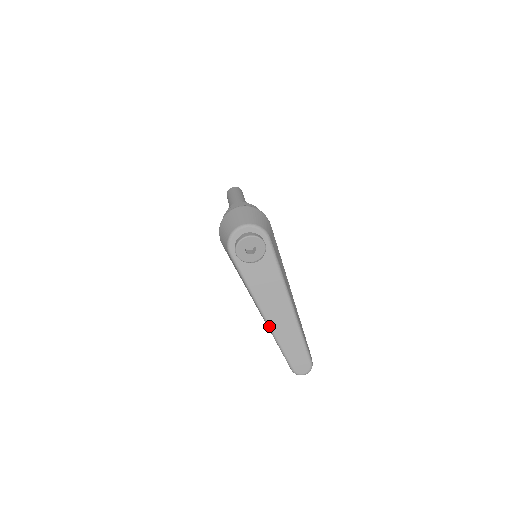
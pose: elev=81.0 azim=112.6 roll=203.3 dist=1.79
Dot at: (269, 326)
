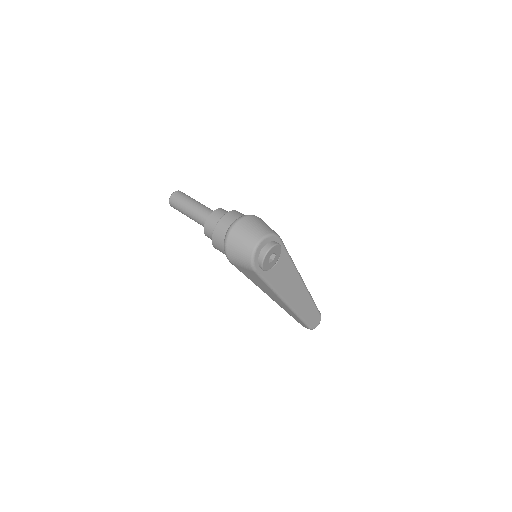
Dot at: (291, 308)
